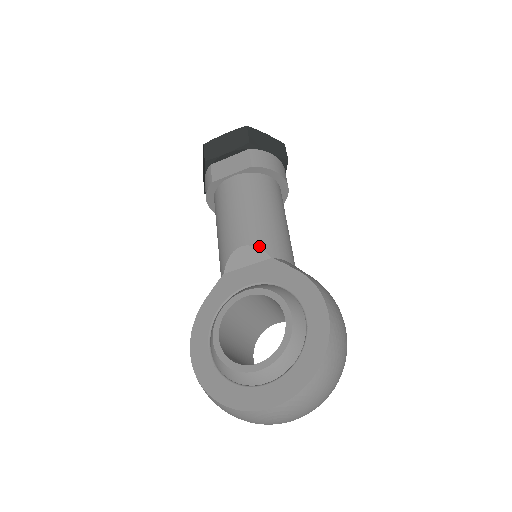
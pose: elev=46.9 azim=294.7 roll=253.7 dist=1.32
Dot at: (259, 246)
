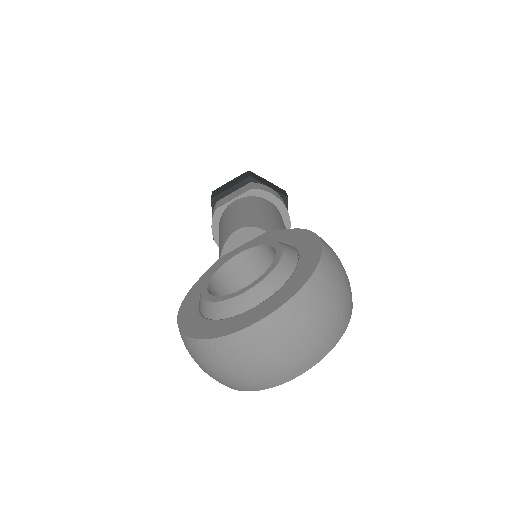
Dot at: (254, 226)
